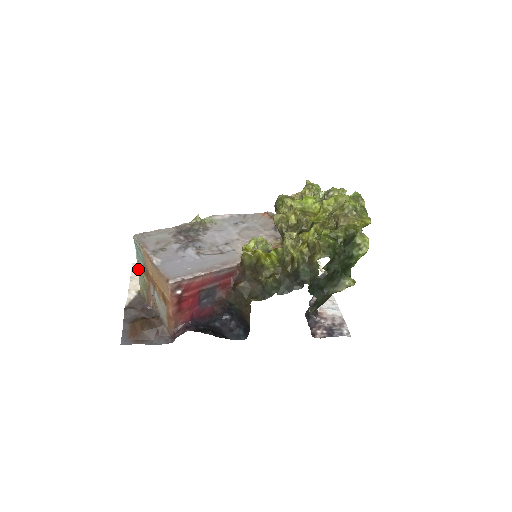
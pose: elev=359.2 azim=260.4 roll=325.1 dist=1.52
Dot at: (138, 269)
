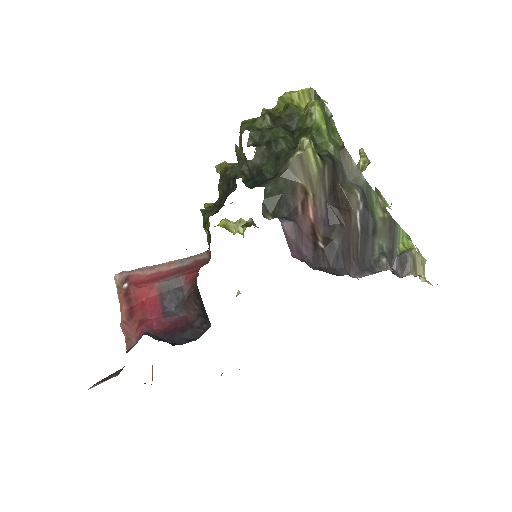
Dot at: occluded
